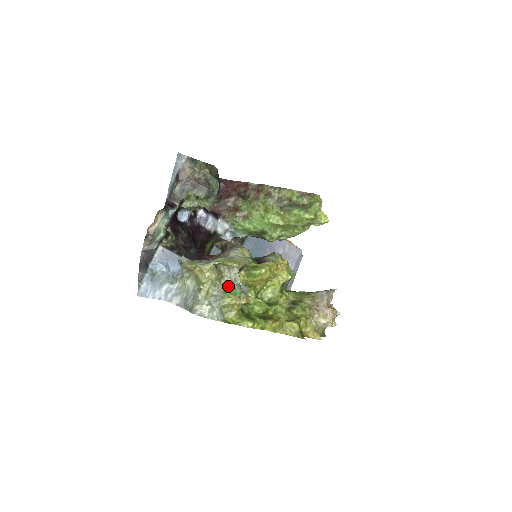
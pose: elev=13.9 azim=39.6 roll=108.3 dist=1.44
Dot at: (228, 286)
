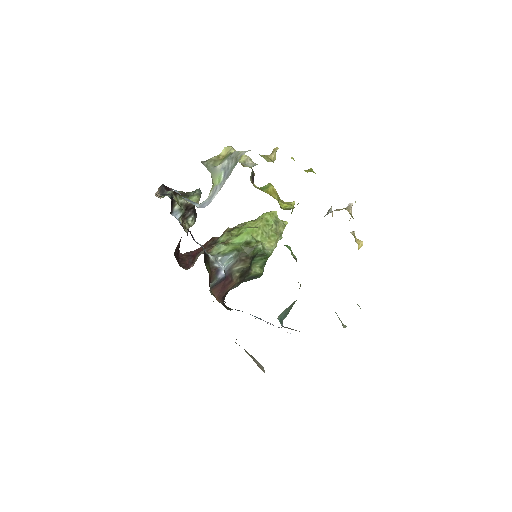
Dot at: (253, 166)
